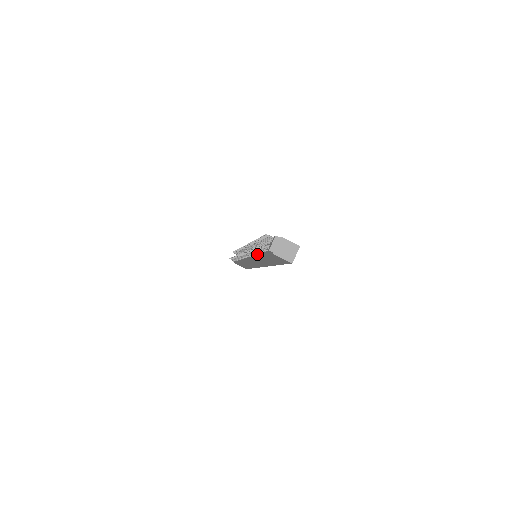
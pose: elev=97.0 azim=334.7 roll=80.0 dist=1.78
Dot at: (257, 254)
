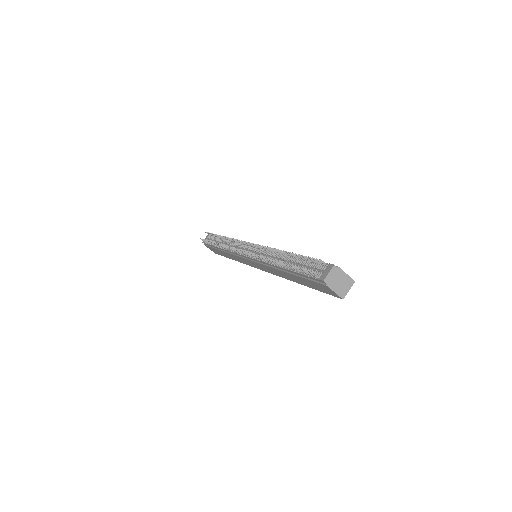
Dot at: (282, 268)
